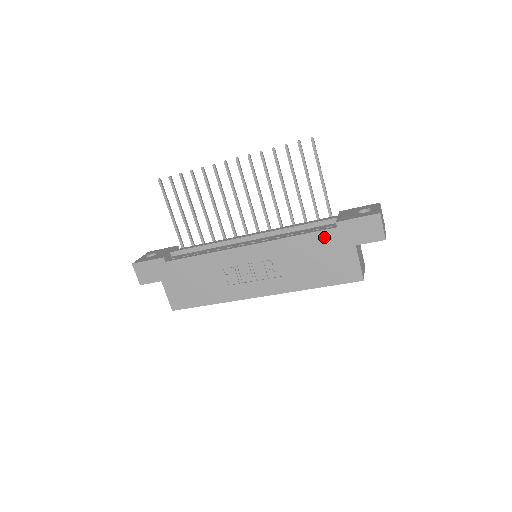
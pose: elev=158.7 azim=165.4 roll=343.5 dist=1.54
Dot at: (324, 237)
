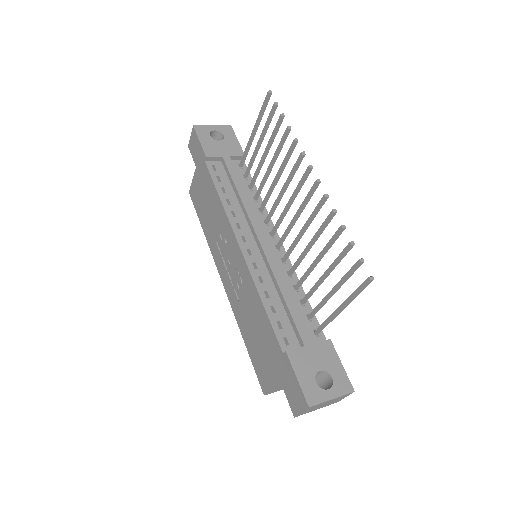
Dot at: (273, 340)
